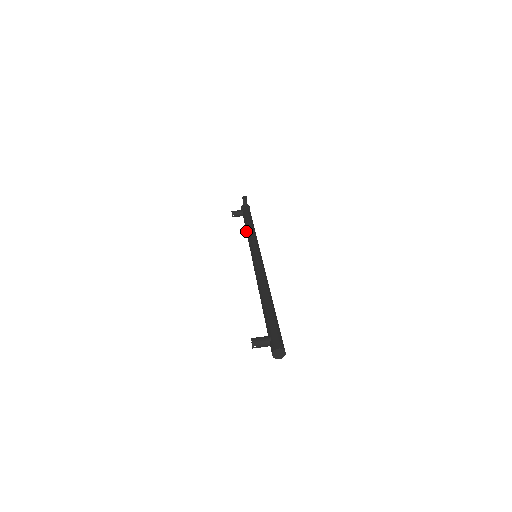
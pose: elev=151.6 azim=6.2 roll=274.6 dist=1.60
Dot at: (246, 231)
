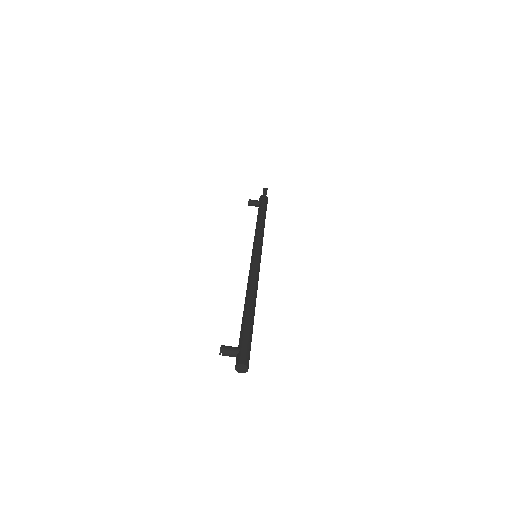
Dot at: (256, 225)
